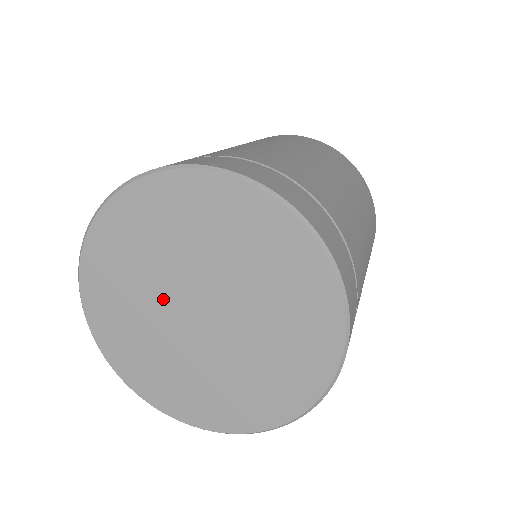
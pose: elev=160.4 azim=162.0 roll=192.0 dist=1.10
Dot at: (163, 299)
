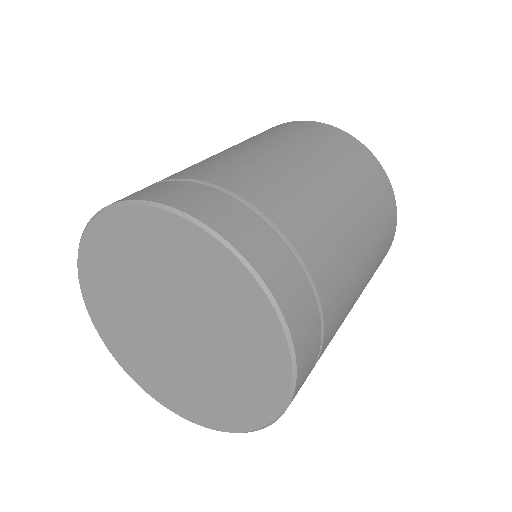
Dot at: (145, 324)
